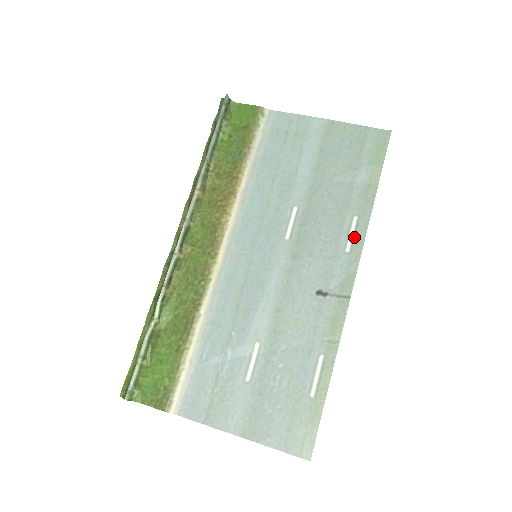
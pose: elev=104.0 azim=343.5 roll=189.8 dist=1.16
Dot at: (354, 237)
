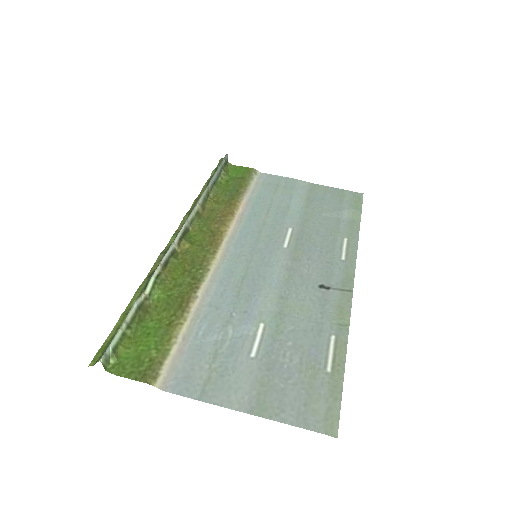
Dot at: (347, 251)
